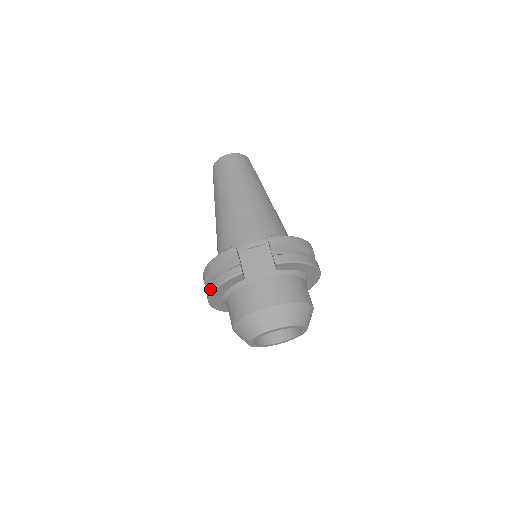
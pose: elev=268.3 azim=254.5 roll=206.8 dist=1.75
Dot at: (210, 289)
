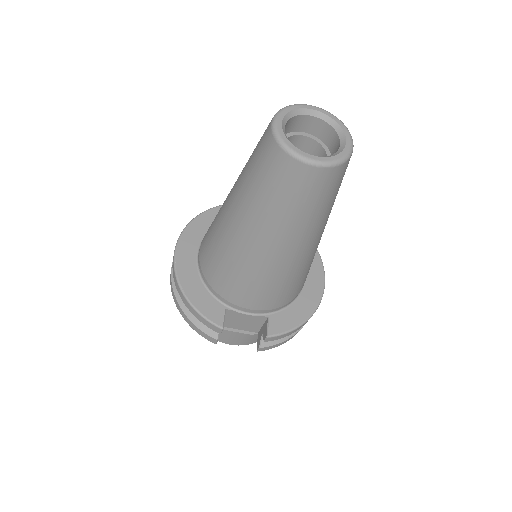
Dot at: (175, 302)
